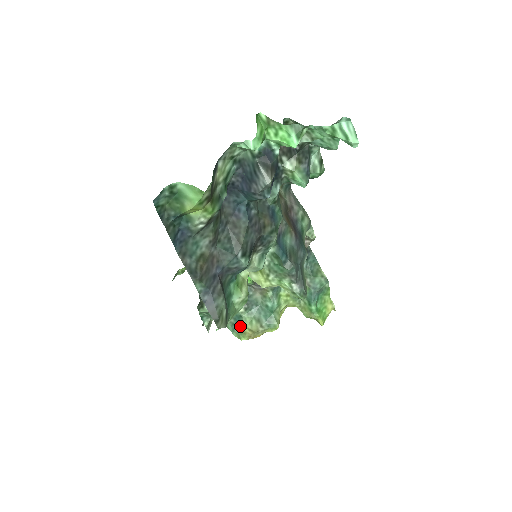
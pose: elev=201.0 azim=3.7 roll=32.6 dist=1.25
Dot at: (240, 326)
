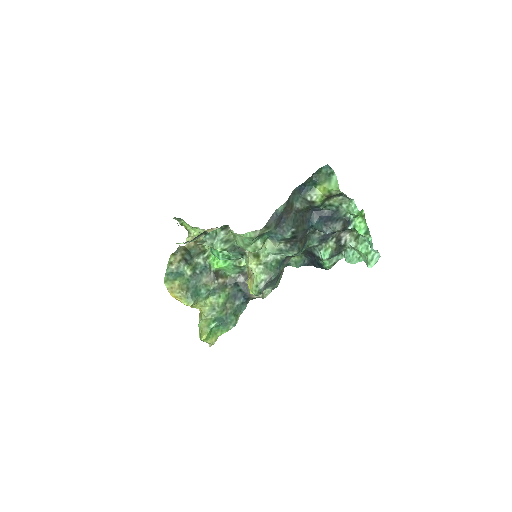
Dot at: (176, 277)
